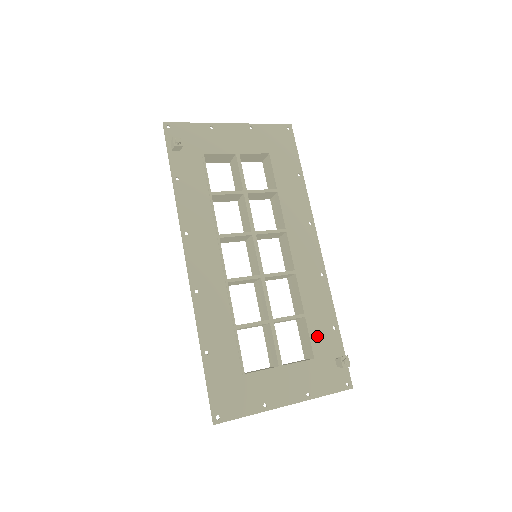
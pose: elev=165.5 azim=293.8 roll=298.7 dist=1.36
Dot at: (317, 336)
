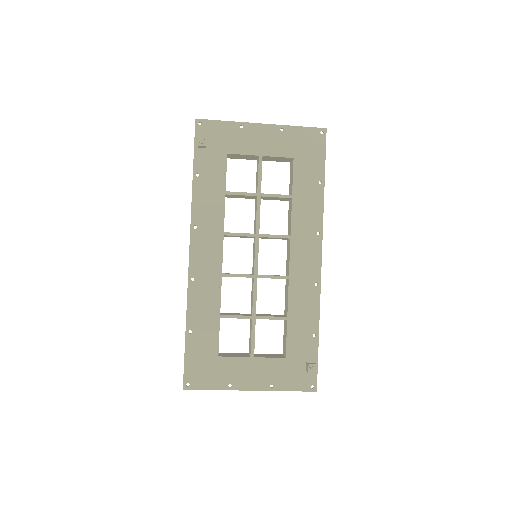
Dot at: (294, 339)
